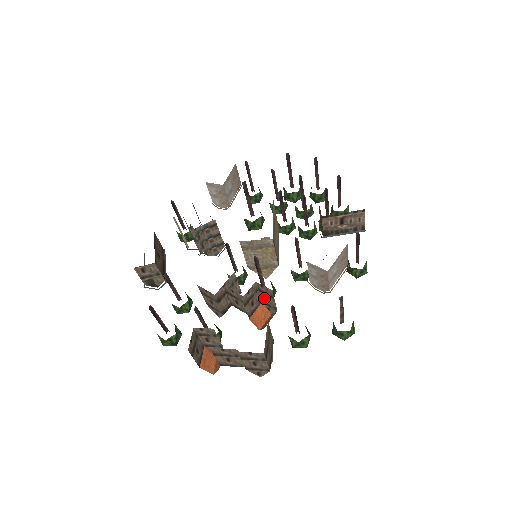
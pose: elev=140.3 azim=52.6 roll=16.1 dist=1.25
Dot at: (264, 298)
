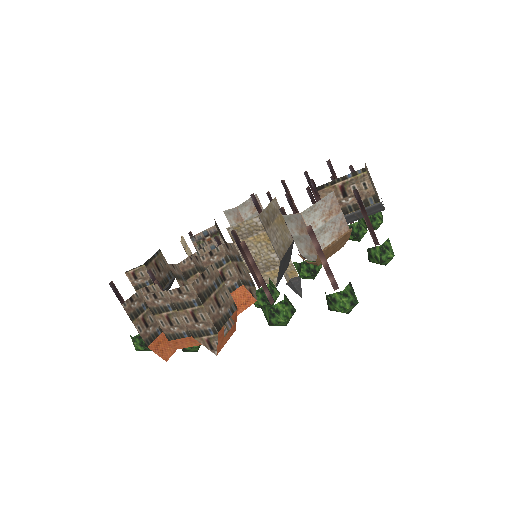
Dot at: (239, 272)
